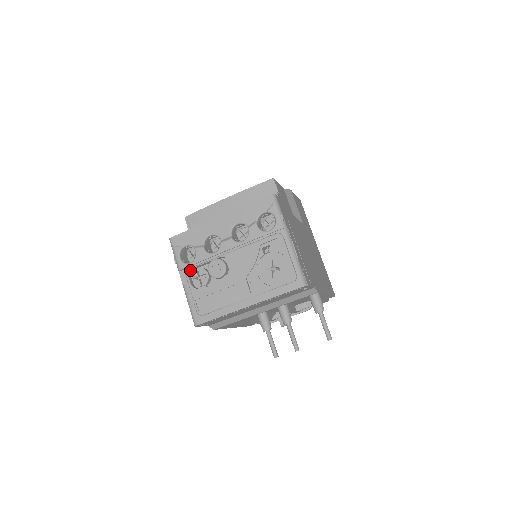
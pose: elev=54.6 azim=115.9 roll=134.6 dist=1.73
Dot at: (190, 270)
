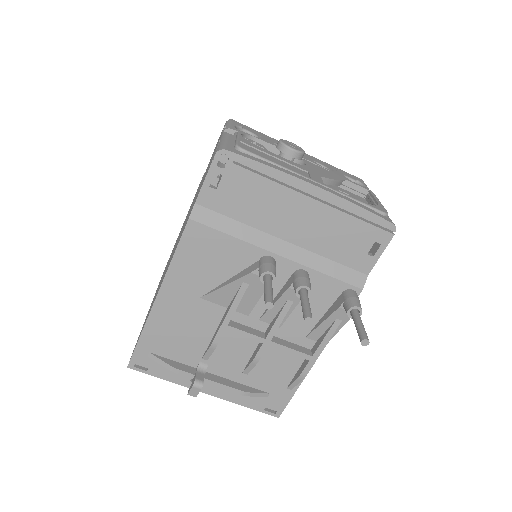
Dot at: (247, 133)
